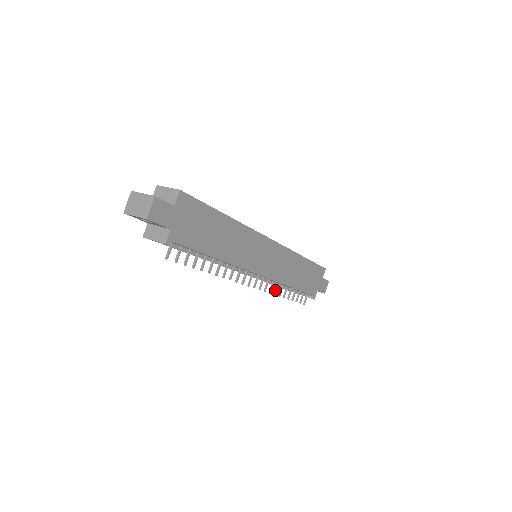
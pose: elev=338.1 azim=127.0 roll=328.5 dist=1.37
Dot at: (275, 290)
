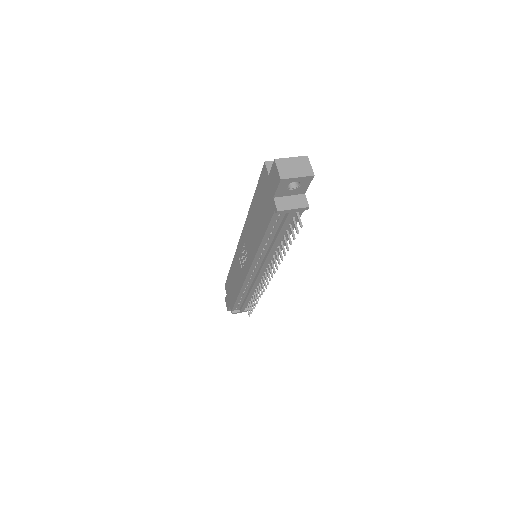
Dot at: (259, 293)
